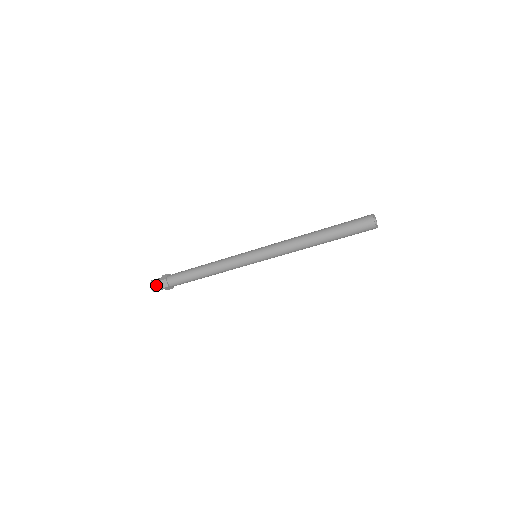
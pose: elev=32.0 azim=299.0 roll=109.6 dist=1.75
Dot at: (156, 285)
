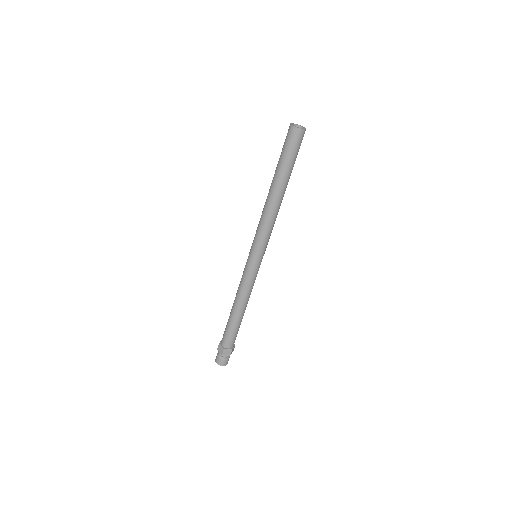
Dot at: occluded
